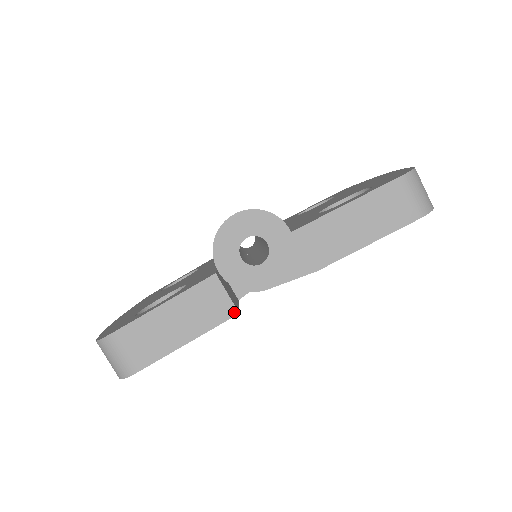
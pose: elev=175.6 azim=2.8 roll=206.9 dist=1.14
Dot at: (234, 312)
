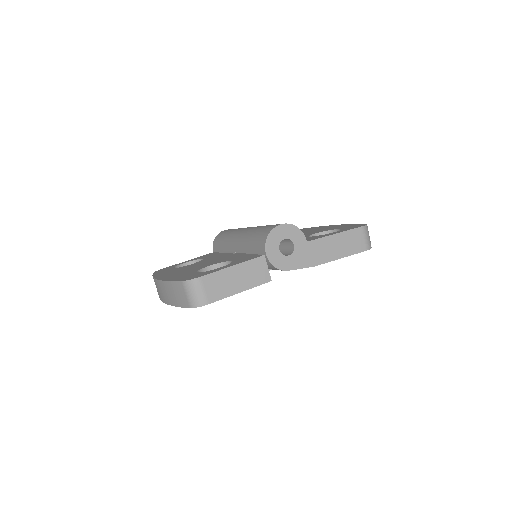
Dot at: (269, 279)
